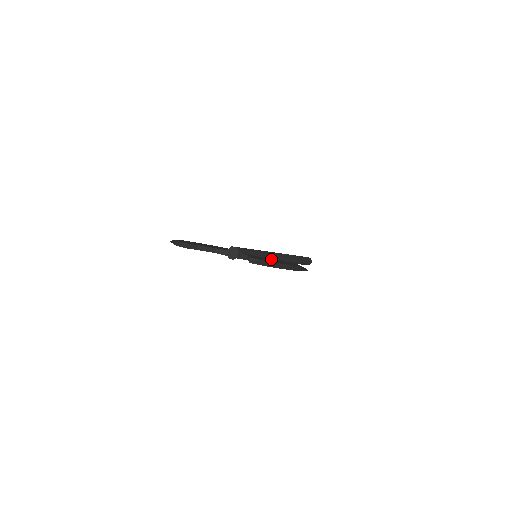
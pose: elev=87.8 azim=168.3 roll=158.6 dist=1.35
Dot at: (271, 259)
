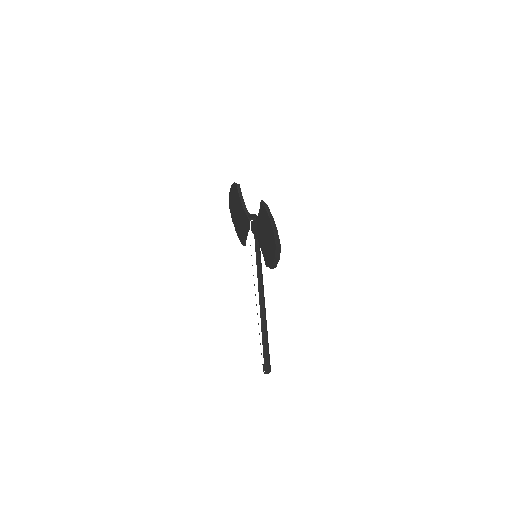
Dot at: occluded
